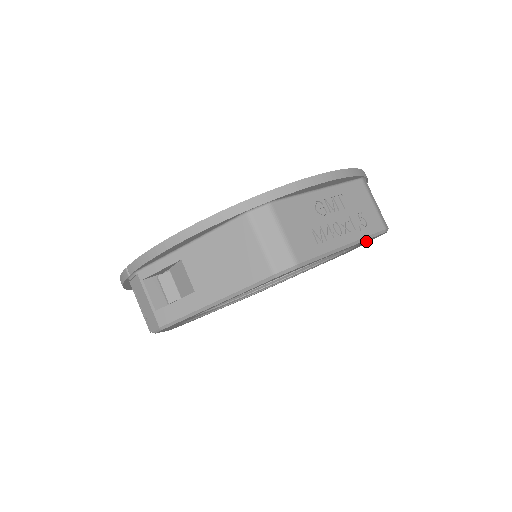
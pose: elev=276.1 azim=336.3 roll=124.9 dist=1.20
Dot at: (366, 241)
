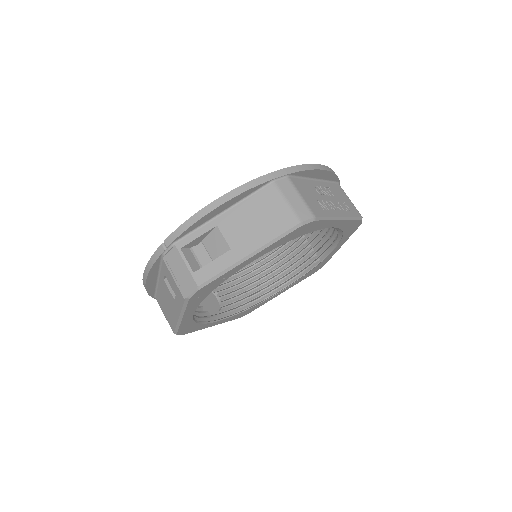
Dot at: (346, 232)
